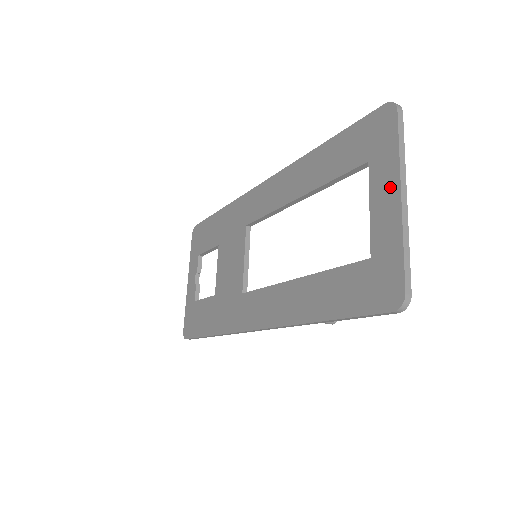
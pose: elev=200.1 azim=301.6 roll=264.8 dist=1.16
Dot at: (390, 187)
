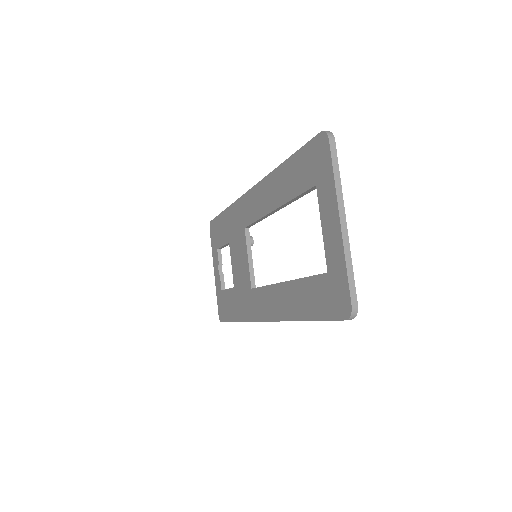
Dot at: (332, 212)
